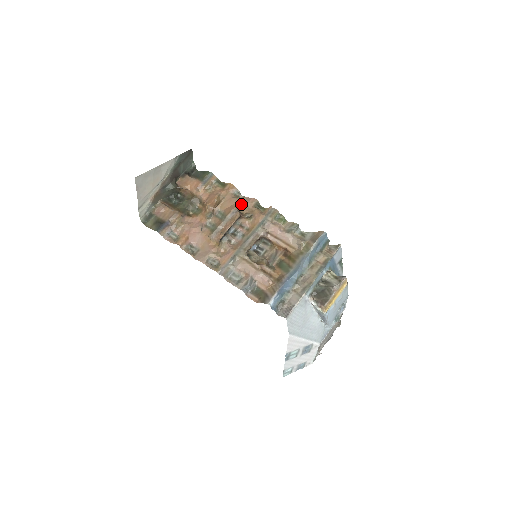
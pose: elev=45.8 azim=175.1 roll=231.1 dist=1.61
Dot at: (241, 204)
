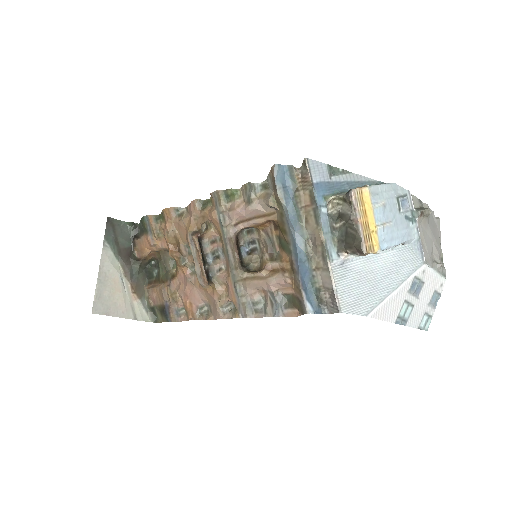
Dot at: (189, 222)
